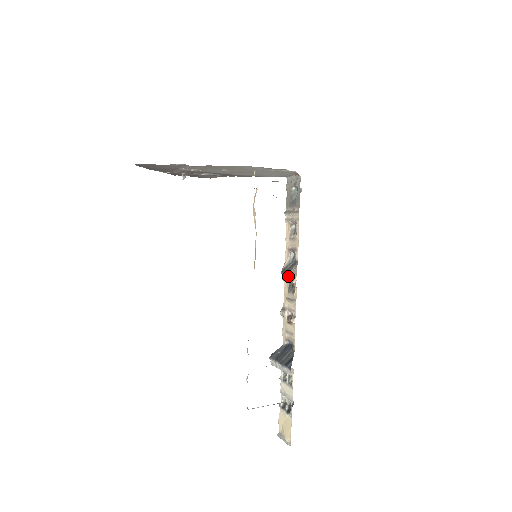
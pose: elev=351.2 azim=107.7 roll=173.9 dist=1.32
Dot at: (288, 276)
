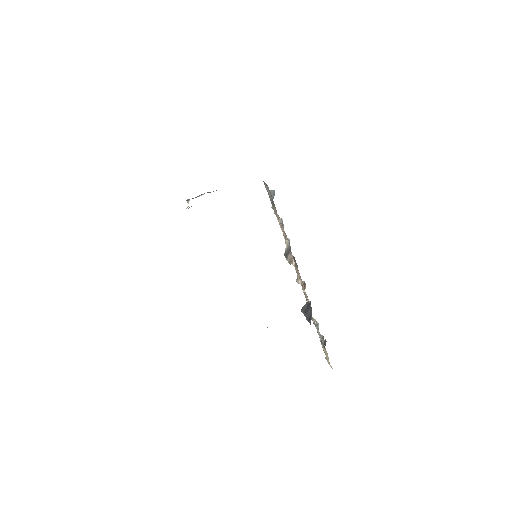
Dot at: occluded
